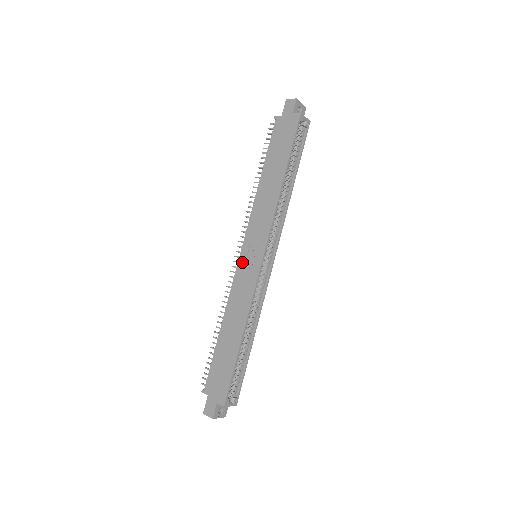
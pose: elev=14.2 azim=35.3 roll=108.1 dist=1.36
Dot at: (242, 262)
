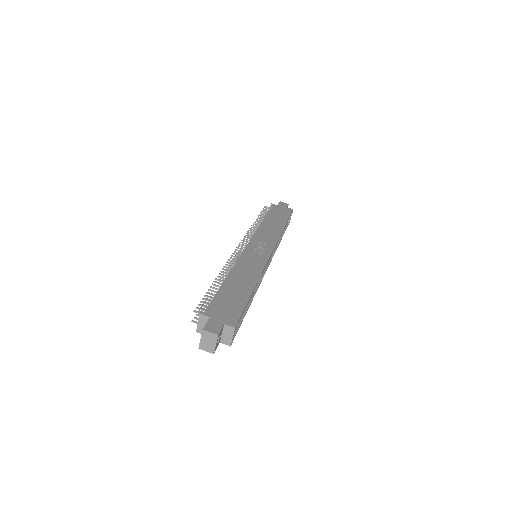
Dot at: (250, 250)
